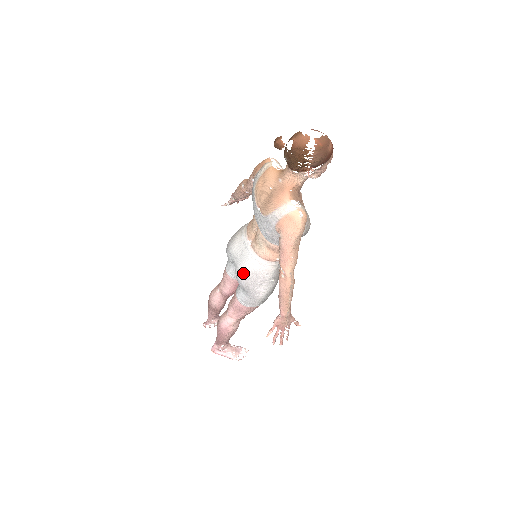
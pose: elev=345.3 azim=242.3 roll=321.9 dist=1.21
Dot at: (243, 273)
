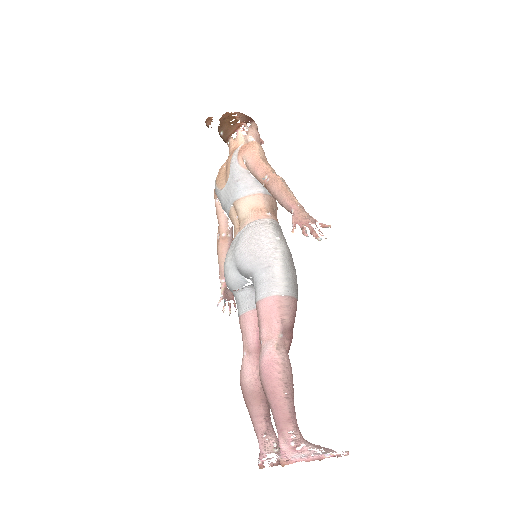
Dot at: (242, 245)
